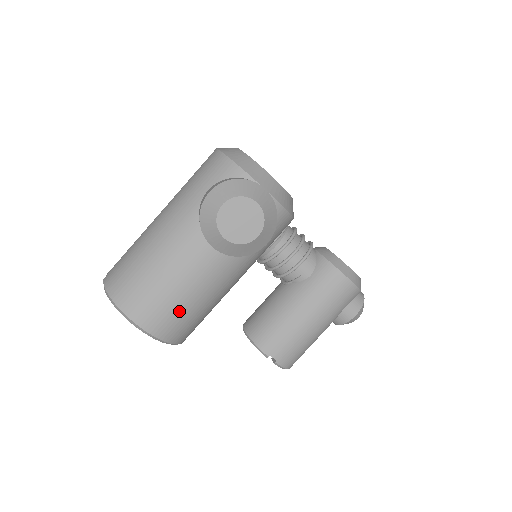
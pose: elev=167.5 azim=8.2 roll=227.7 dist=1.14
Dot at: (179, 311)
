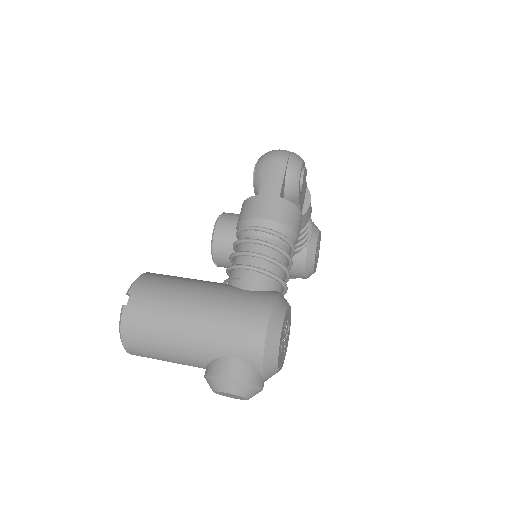
Dot at: occluded
